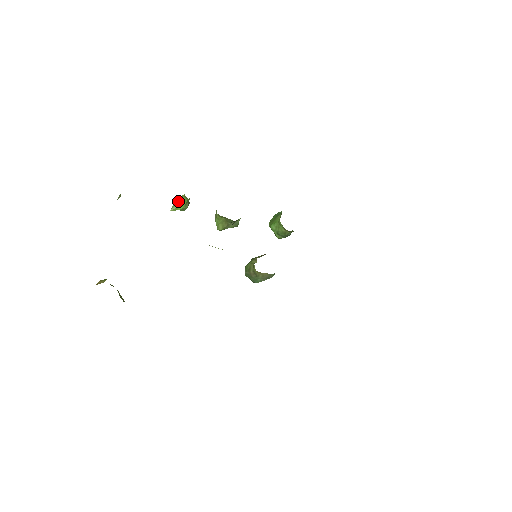
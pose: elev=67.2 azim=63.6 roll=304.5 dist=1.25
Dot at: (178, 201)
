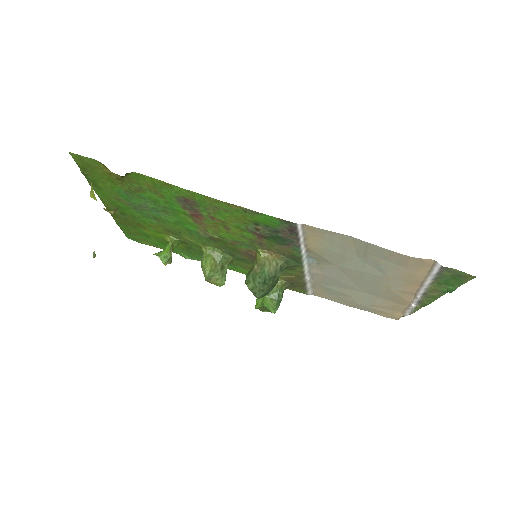
Dot at: (161, 251)
